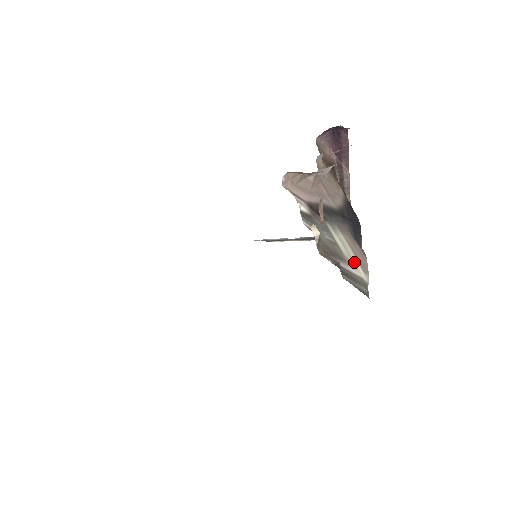
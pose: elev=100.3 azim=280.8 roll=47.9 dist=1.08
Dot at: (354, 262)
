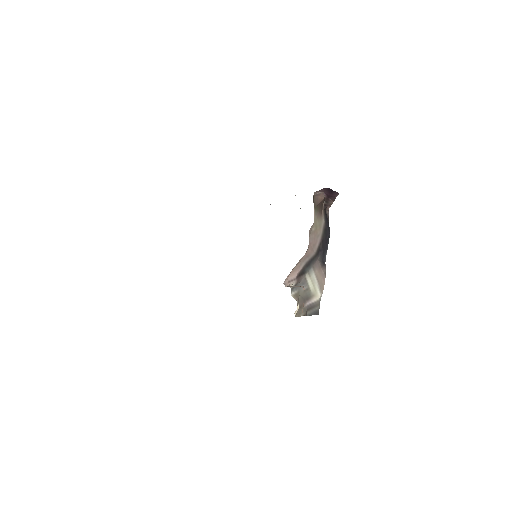
Dot at: (316, 291)
